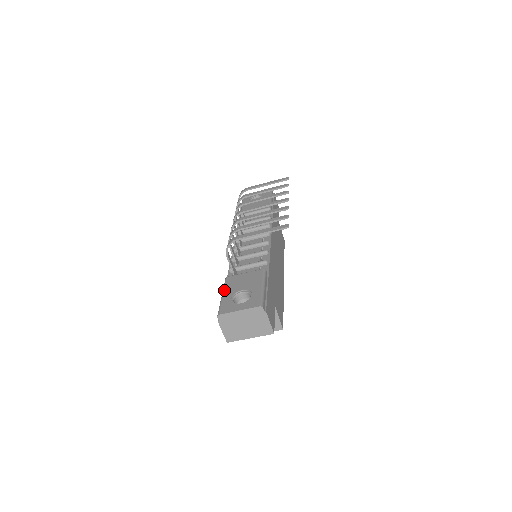
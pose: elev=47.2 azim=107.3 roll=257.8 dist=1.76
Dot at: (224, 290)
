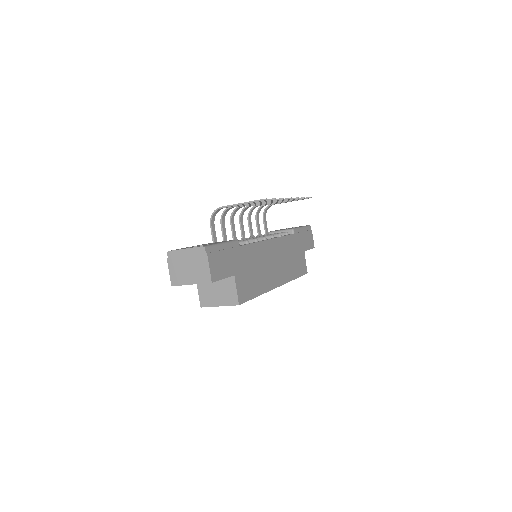
Dot at: occluded
